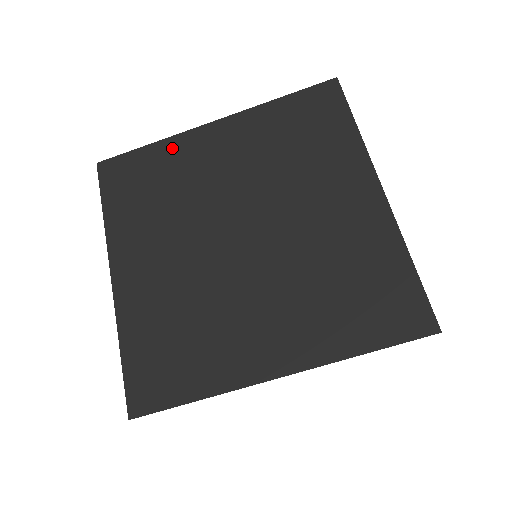
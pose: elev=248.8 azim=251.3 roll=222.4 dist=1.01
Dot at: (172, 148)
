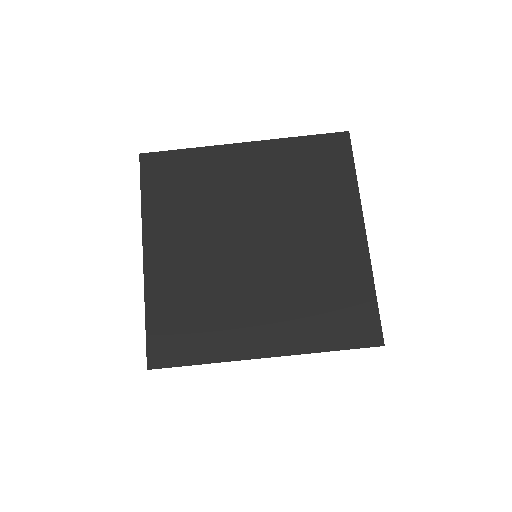
Dot at: (207, 157)
